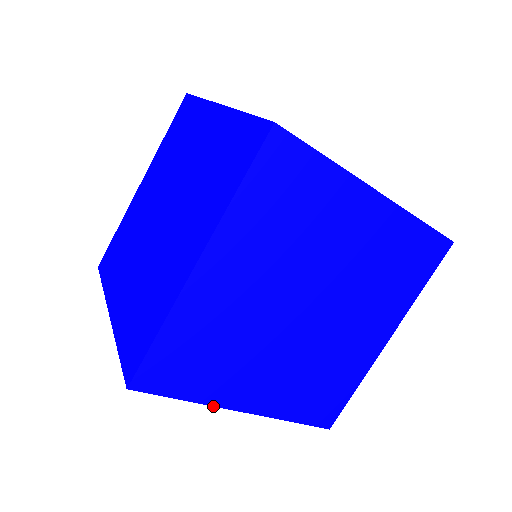
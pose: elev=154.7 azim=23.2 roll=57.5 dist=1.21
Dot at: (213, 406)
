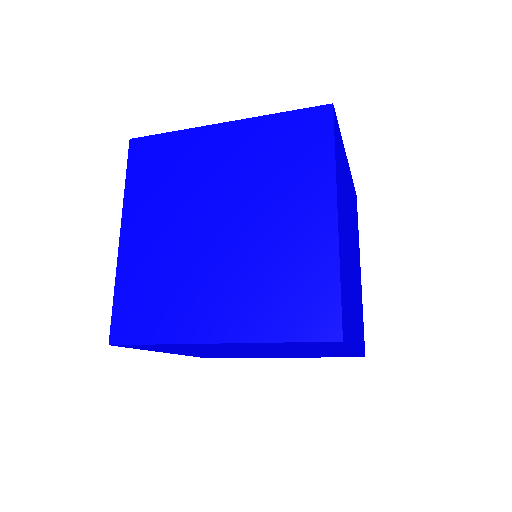
Dot at: (336, 179)
